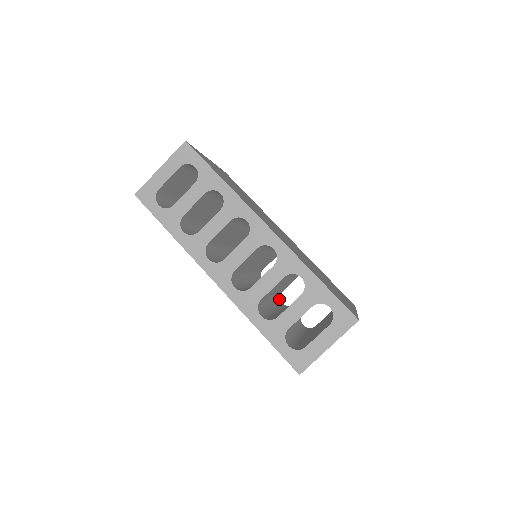
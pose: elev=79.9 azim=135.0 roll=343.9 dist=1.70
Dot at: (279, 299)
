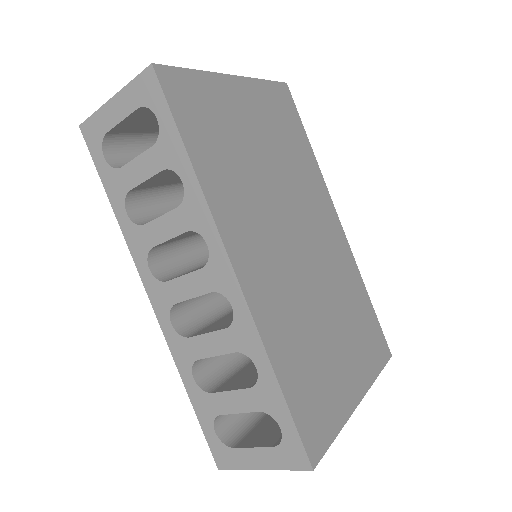
Dot at: occluded
